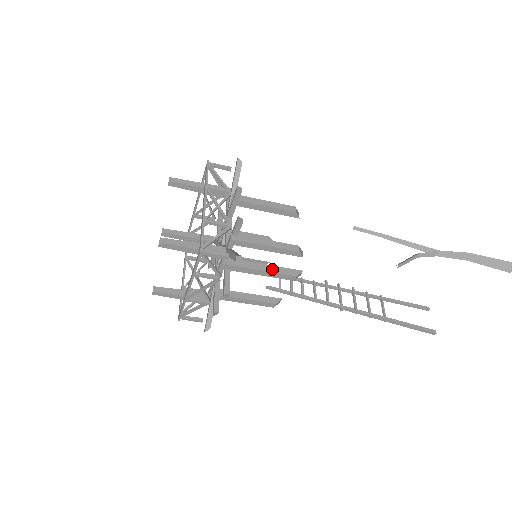
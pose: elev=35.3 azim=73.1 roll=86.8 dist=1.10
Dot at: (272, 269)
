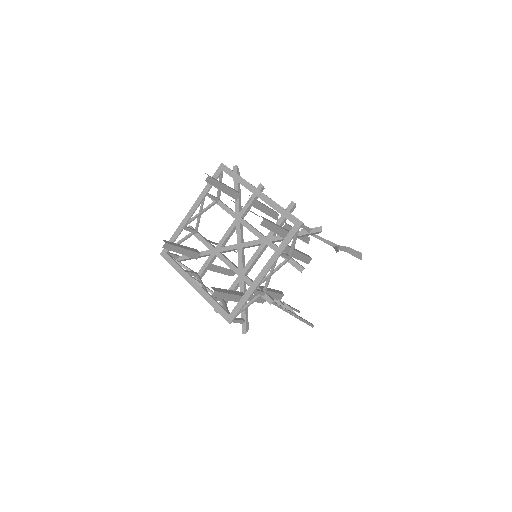
Dot at: (302, 253)
